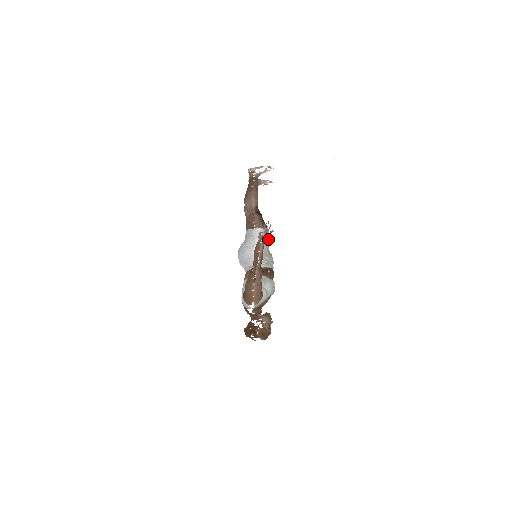
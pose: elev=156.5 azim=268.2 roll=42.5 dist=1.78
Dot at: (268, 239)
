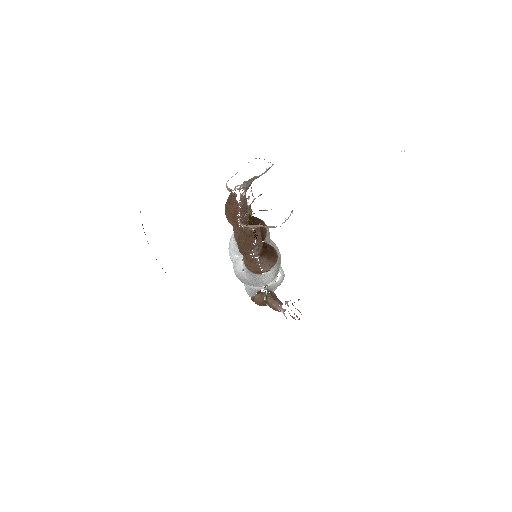
Dot at: (279, 265)
